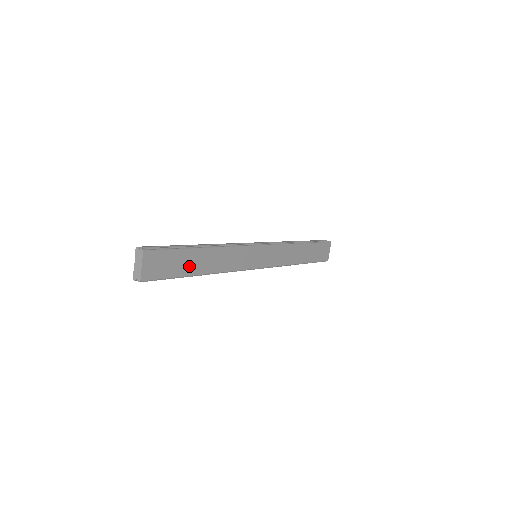
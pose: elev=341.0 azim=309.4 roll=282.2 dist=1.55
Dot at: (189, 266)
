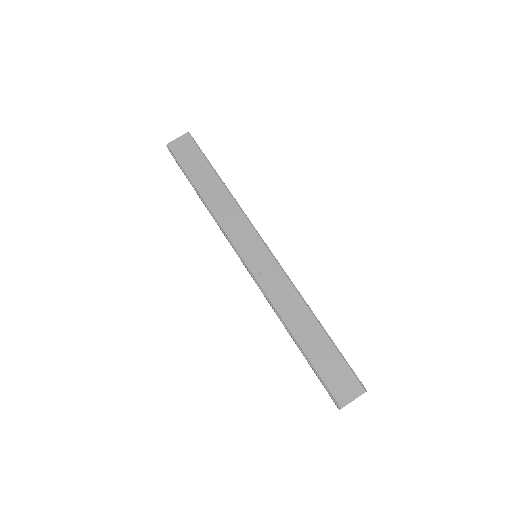
Dot at: (199, 177)
